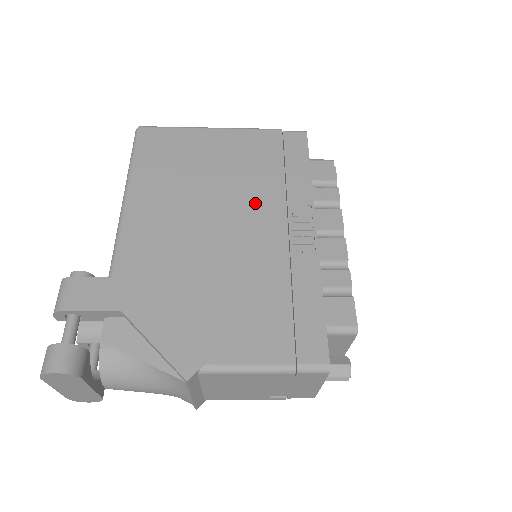
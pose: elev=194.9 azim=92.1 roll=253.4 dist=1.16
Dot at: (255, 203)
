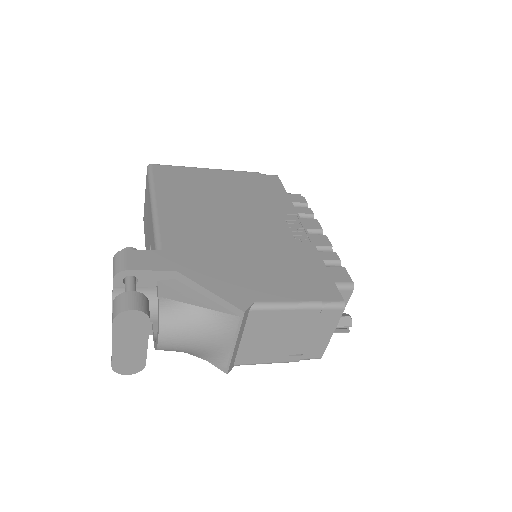
Dot at: (257, 211)
